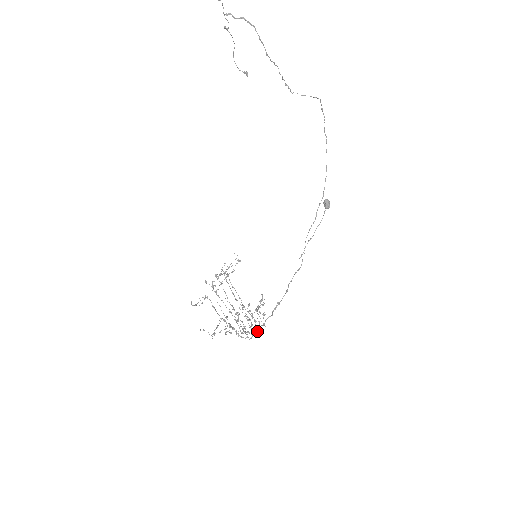
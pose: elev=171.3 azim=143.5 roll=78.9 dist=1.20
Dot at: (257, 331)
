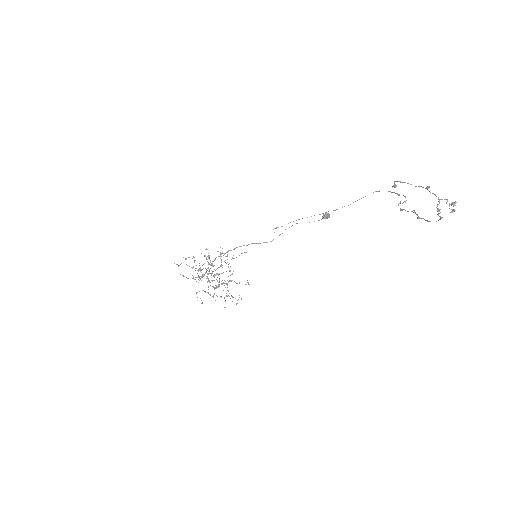
Dot at: (212, 280)
